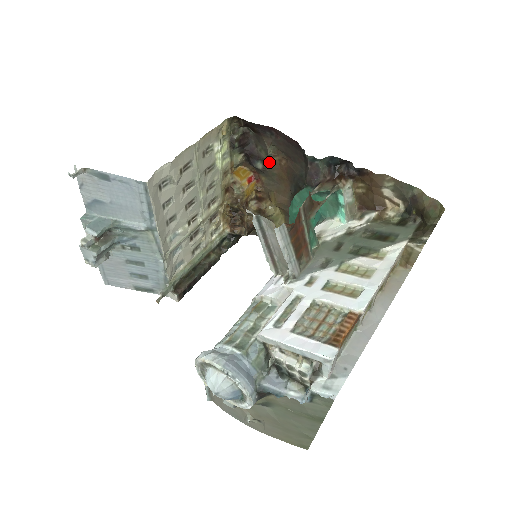
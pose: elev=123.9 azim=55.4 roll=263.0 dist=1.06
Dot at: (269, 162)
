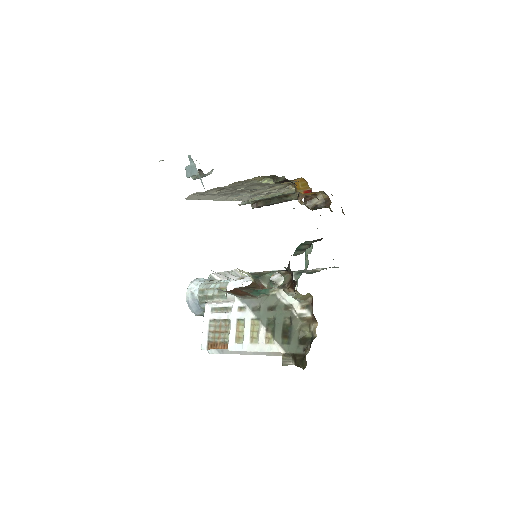
Dot at: occluded
